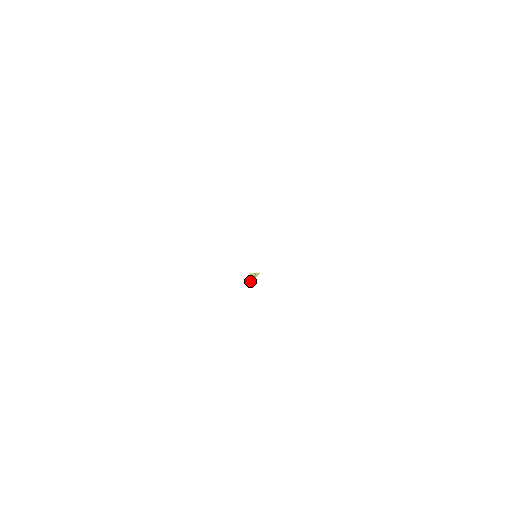
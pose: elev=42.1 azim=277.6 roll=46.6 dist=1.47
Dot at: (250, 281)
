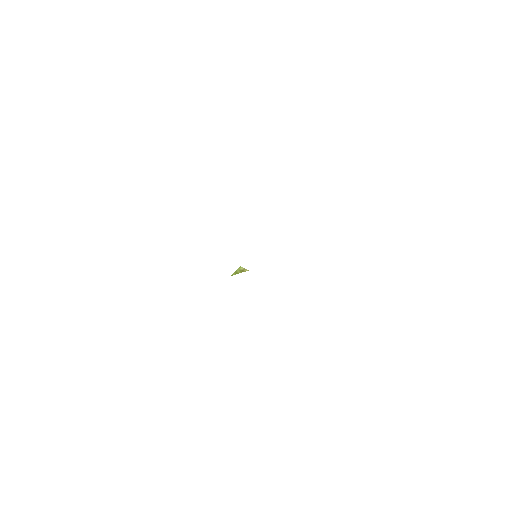
Dot at: (236, 272)
